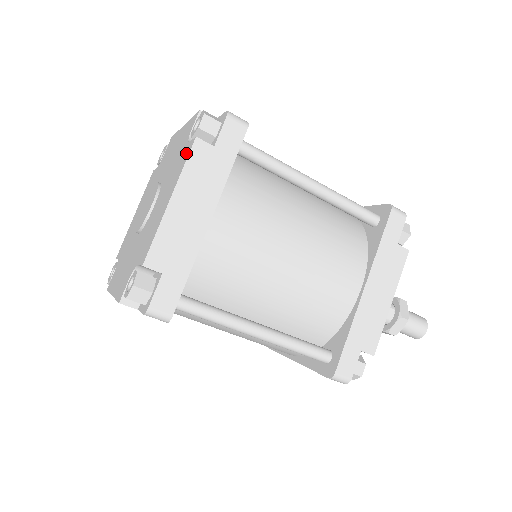
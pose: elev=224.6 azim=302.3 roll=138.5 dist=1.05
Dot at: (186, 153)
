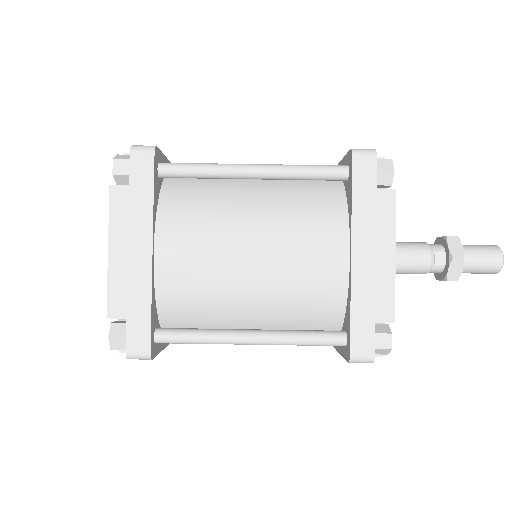
Dot at: occluded
